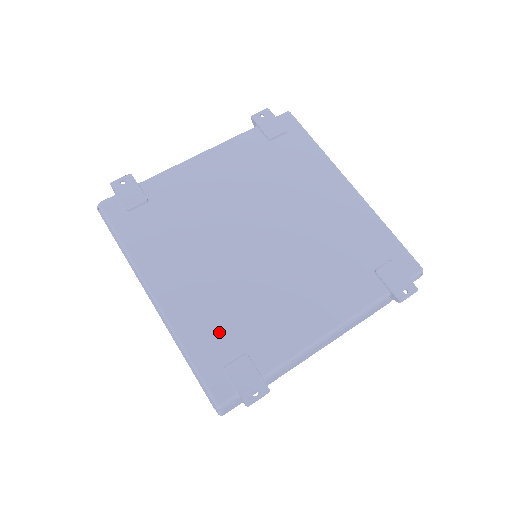
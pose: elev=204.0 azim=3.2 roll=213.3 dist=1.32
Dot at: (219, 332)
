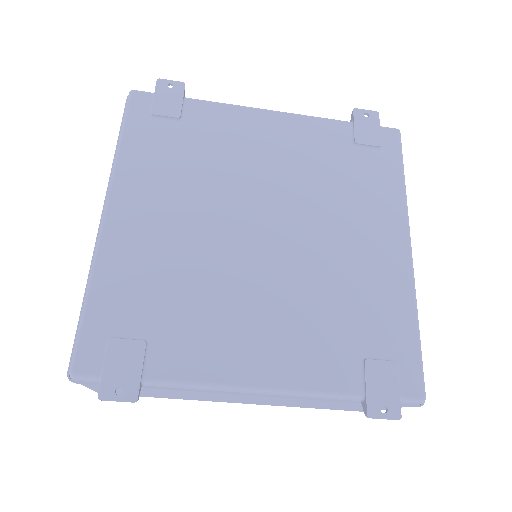
Dot at: (138, 297)
